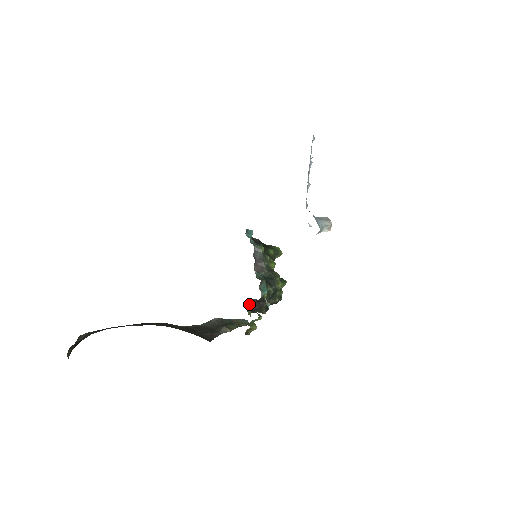
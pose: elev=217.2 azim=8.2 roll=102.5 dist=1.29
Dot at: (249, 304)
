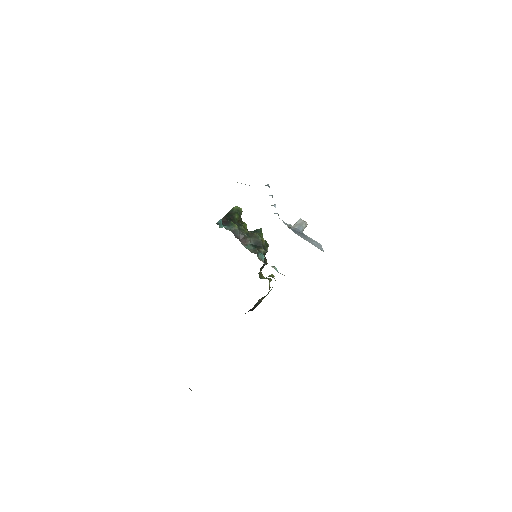
Dot at: (259, 273)
